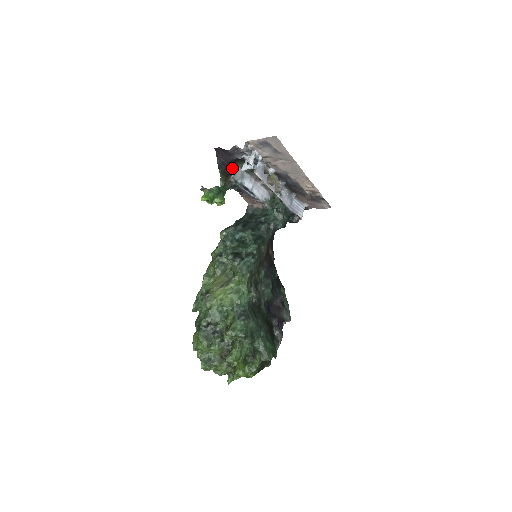
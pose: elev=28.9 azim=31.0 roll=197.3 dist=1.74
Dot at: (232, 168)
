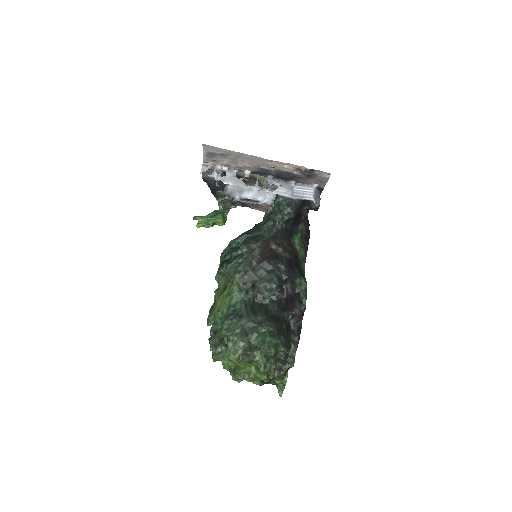
Dot at: (226, 189)
